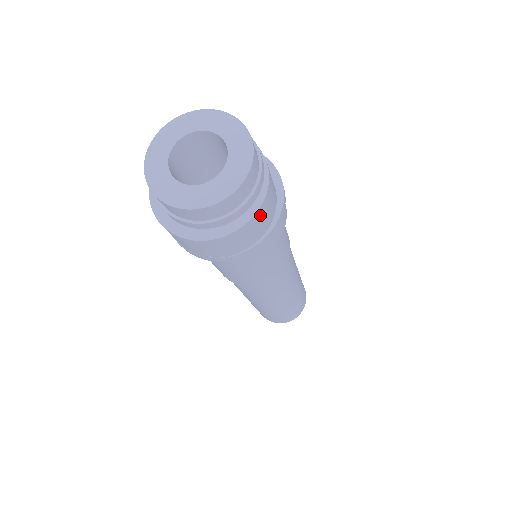
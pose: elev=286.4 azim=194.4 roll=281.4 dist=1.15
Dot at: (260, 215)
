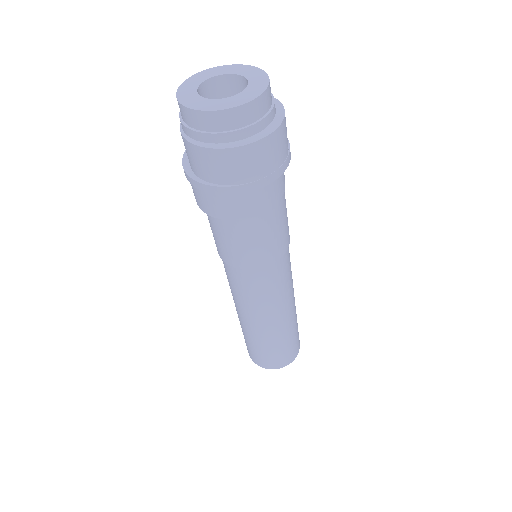
Dot at: occluded
